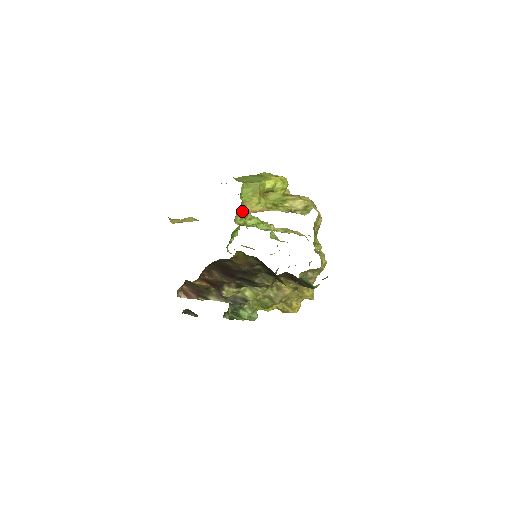
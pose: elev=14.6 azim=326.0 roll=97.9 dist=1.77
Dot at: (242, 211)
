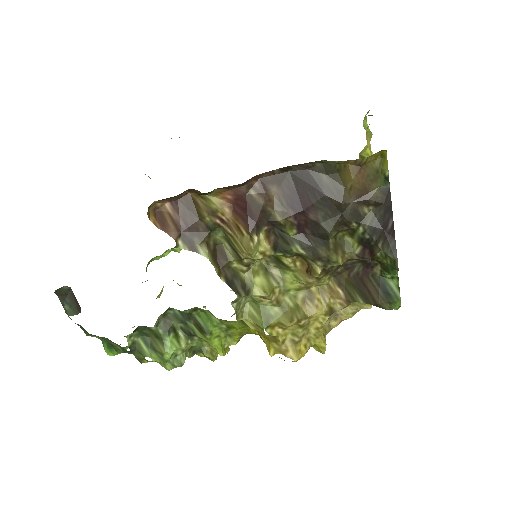
Dot at: occluded
